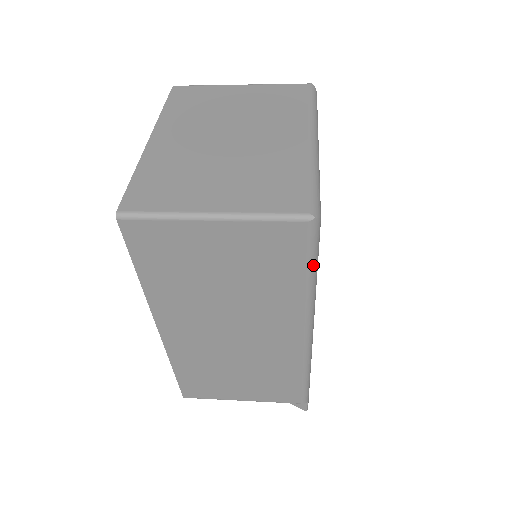
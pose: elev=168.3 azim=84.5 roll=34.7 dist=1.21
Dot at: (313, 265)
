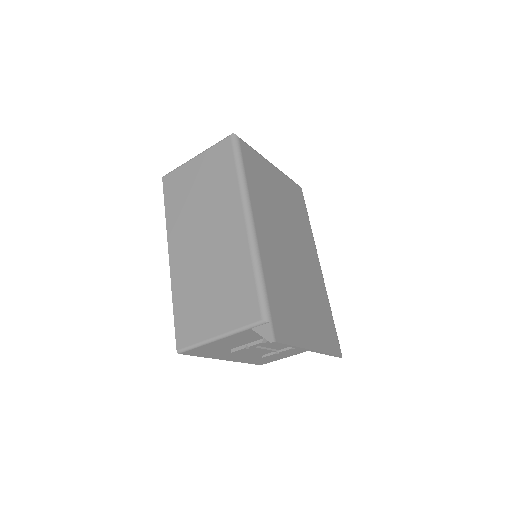
Dot at: (238, 161)
